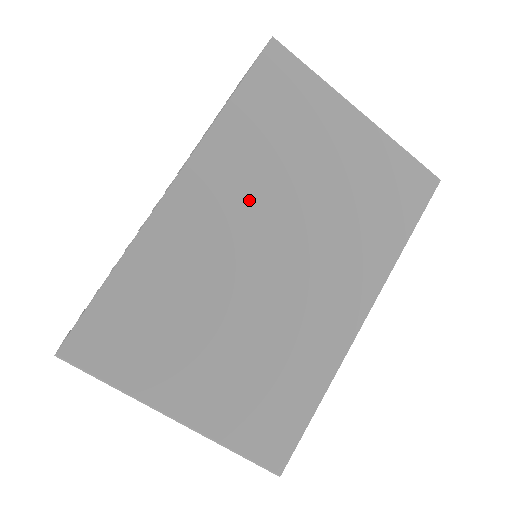
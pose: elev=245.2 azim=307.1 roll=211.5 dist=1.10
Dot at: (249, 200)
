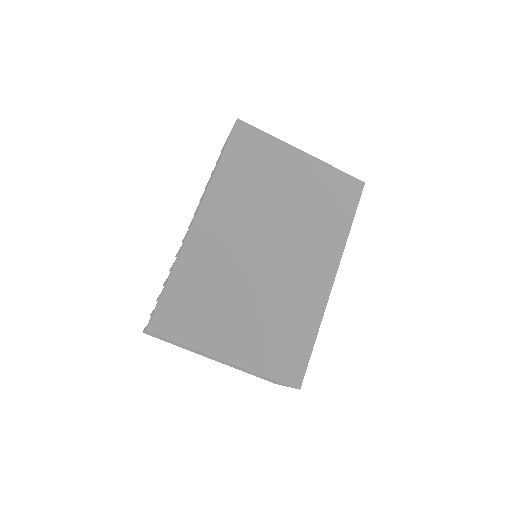
Dot at: (244, 218)
